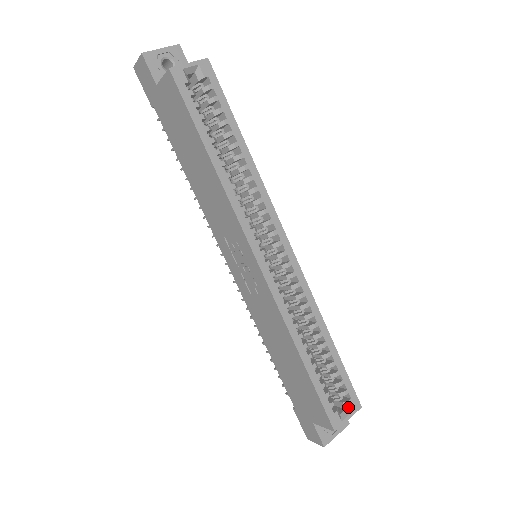
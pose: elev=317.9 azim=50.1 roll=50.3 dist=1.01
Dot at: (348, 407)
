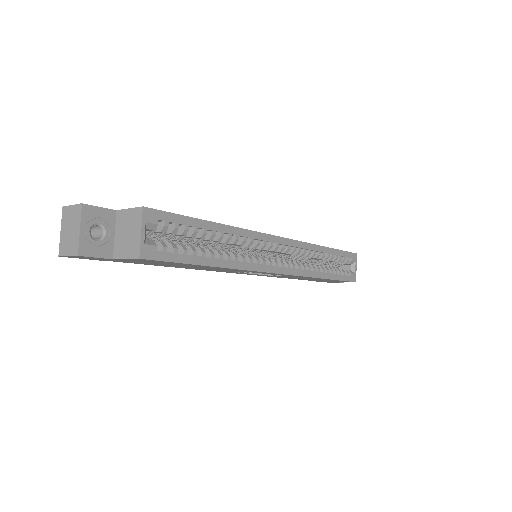
Dot at: (352, 263)
